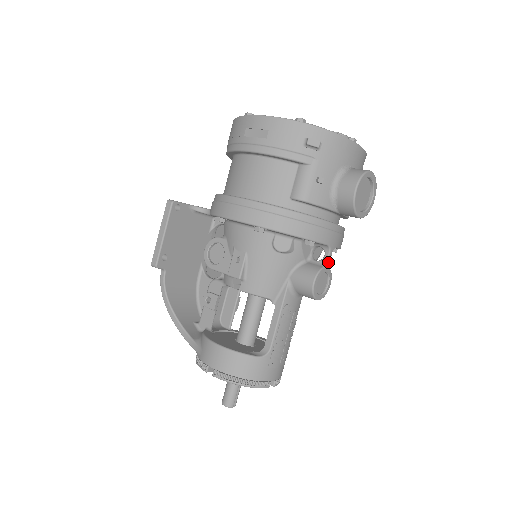
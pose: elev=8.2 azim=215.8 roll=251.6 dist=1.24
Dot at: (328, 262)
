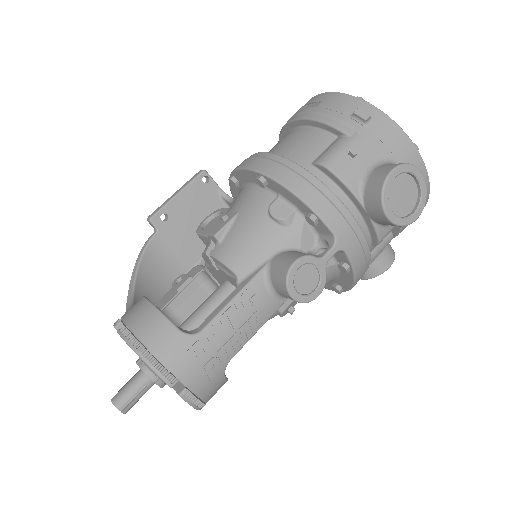
Dot at: (326, 258)
